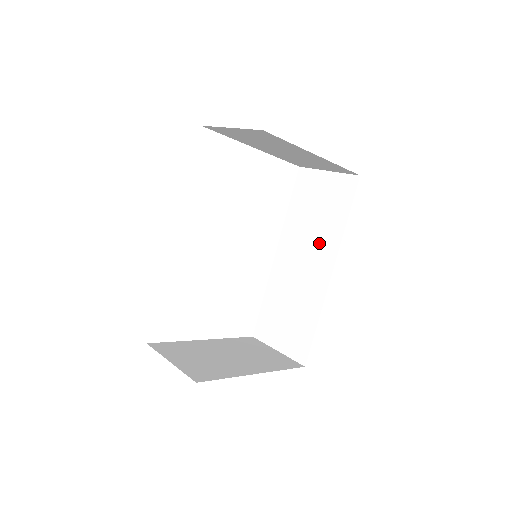
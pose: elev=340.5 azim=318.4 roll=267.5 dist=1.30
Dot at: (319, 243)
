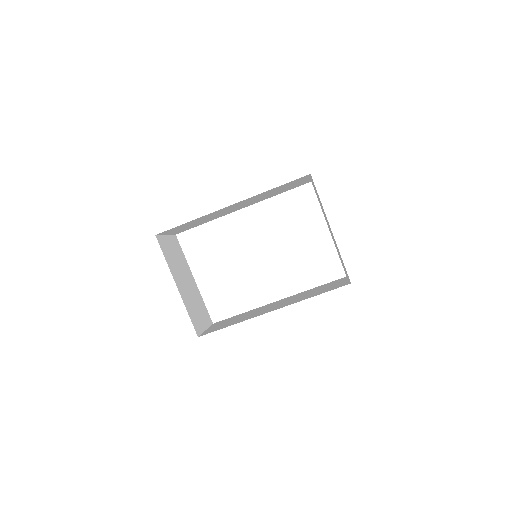
Dot at: occluded
